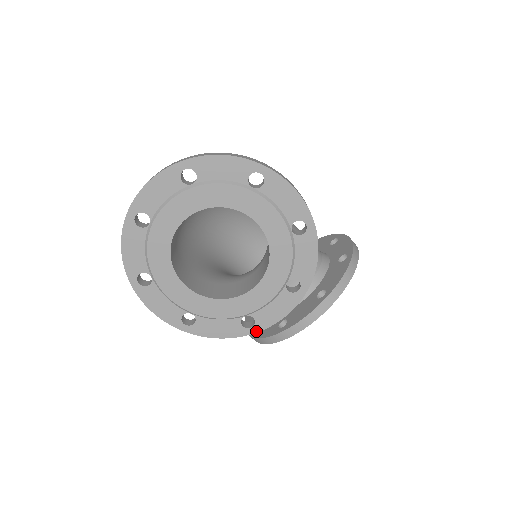
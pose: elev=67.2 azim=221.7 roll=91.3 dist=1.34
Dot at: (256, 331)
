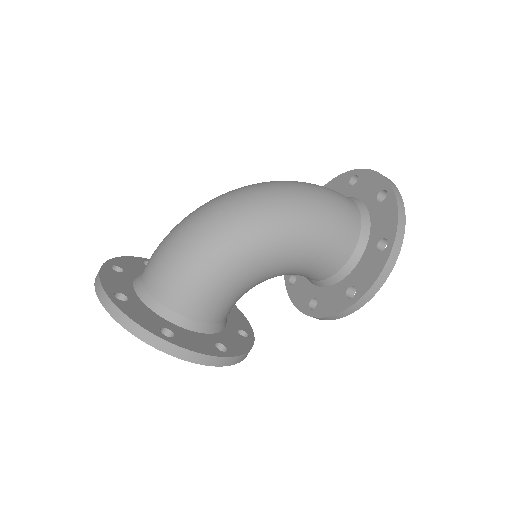
Dot at: occluded
